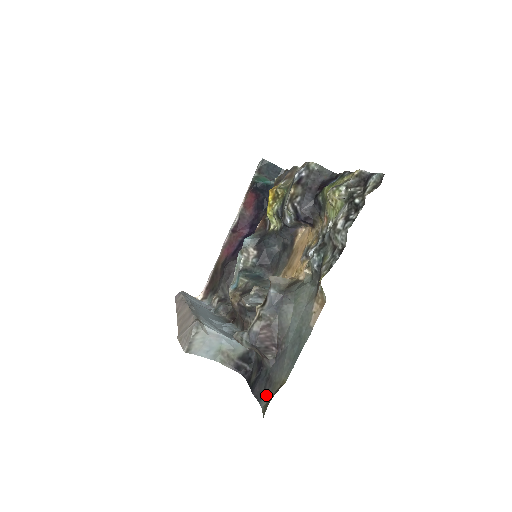
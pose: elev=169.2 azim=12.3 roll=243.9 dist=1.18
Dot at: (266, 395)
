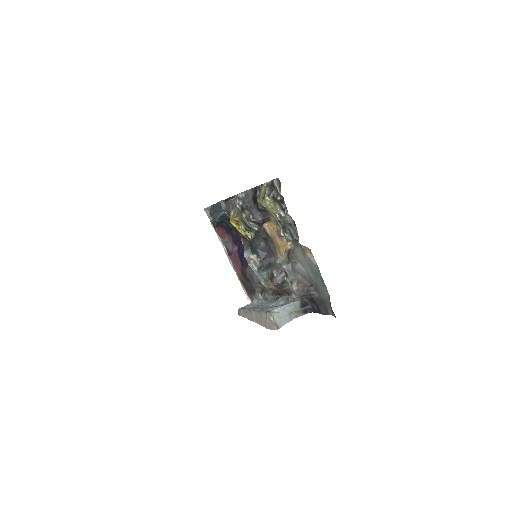
Dot at: (328, 309)
